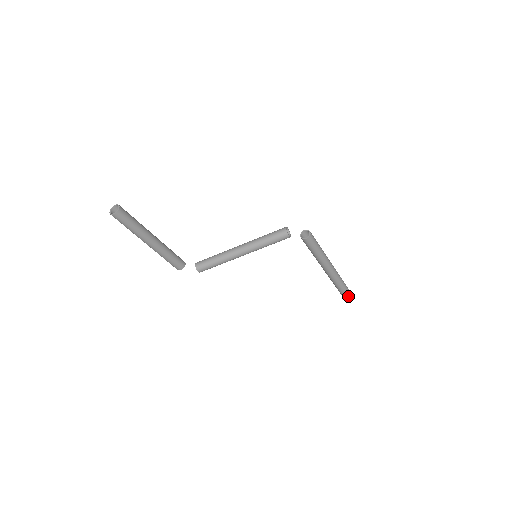
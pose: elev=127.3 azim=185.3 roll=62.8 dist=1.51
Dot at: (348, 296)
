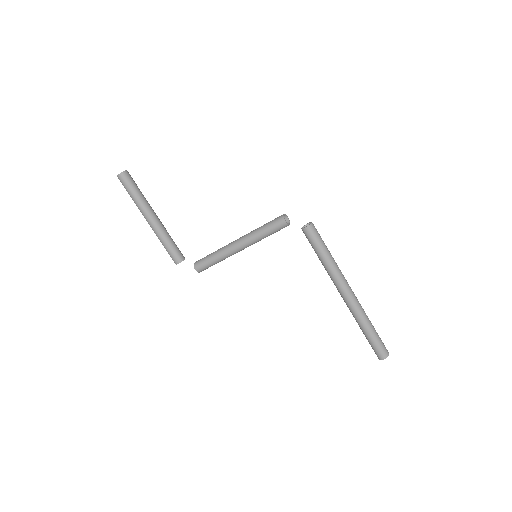
Dot at: (379, 348)
